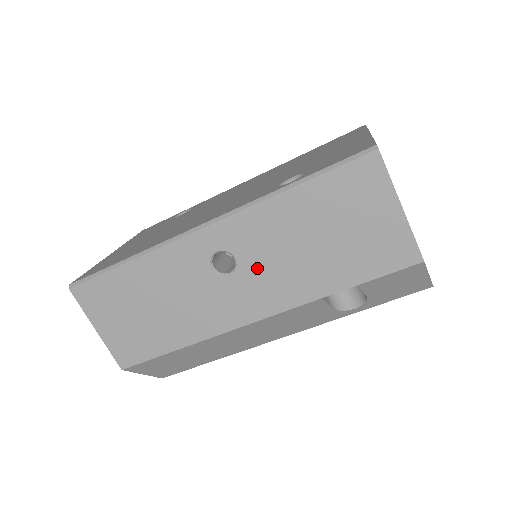
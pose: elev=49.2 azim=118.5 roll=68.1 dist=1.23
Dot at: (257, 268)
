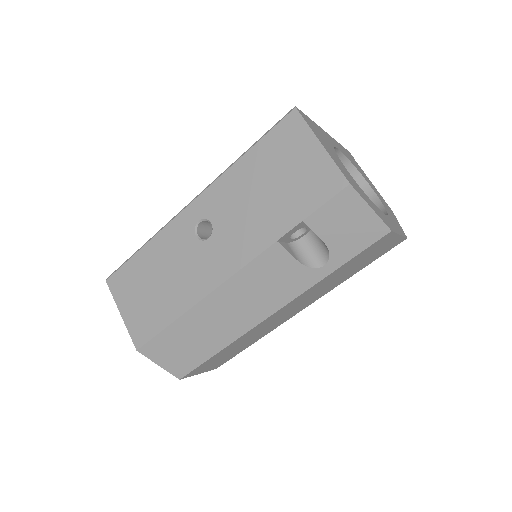
Dot at: (227, 227)
